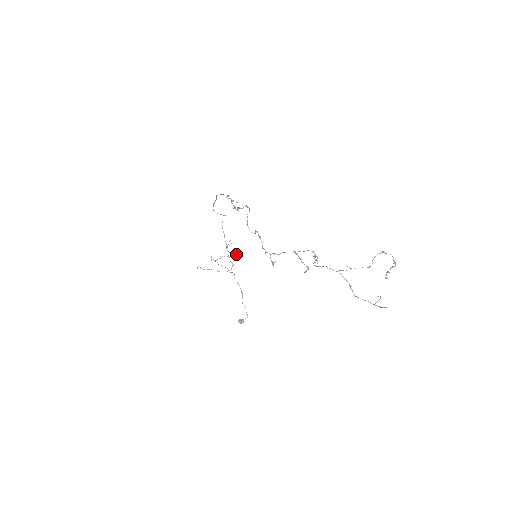
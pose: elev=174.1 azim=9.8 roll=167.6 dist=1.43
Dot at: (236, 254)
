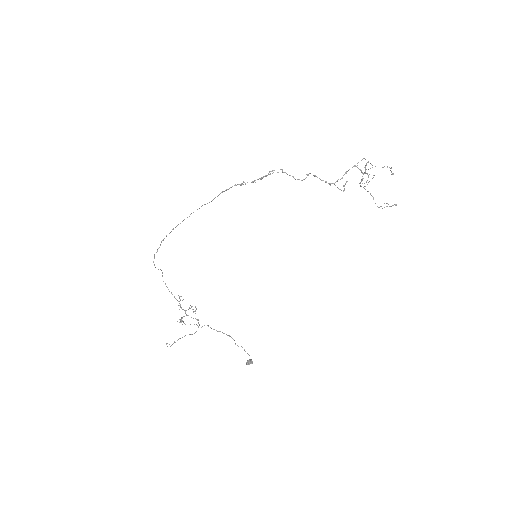
Dot at: occluded
